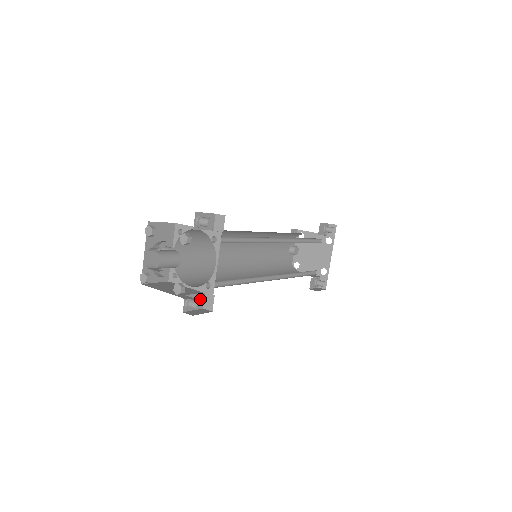
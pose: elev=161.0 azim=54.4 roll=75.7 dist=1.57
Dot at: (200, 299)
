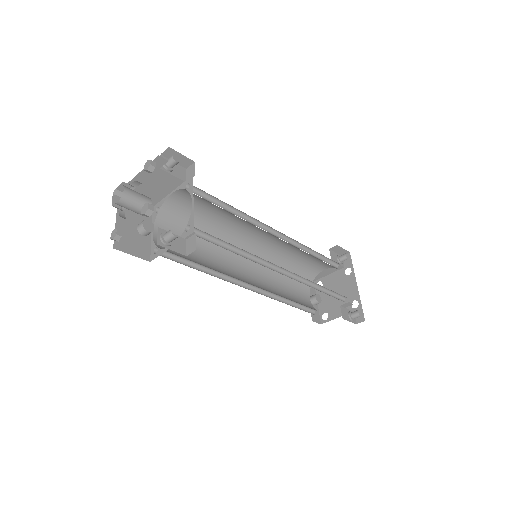
Dot at: (180, 243)
